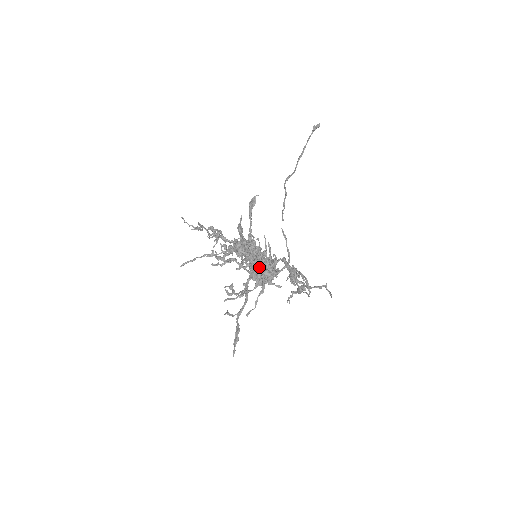
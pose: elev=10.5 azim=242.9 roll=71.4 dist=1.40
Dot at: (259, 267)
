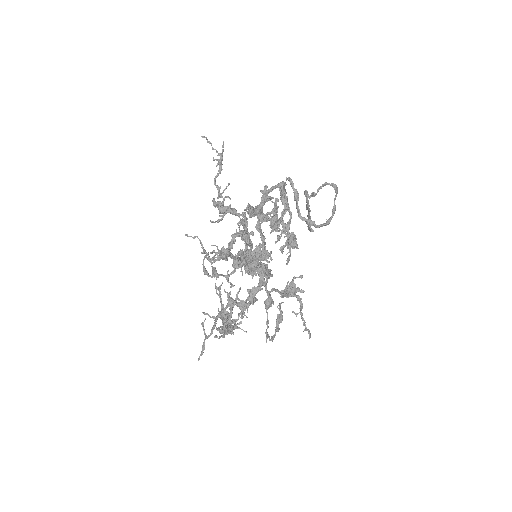
Dot at: (278, 235)
